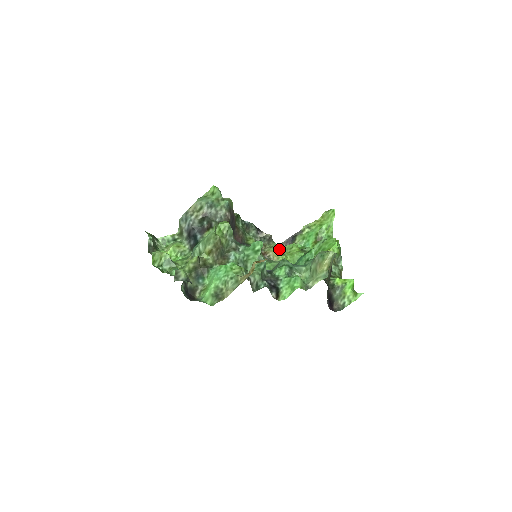
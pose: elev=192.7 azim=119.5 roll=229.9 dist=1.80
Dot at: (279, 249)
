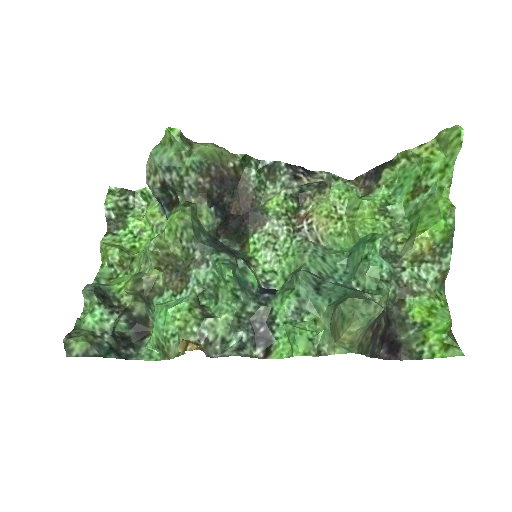
Dot at: (336, 205)
